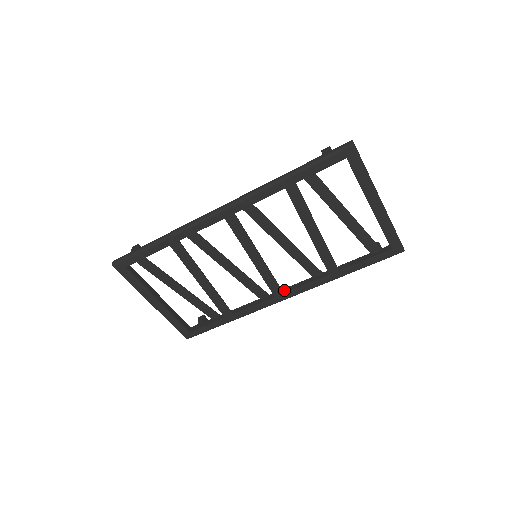
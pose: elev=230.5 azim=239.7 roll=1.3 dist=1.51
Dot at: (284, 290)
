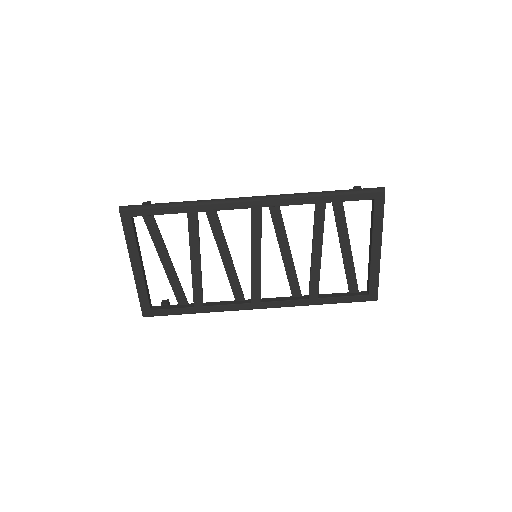
Dot at: (261, 299)
